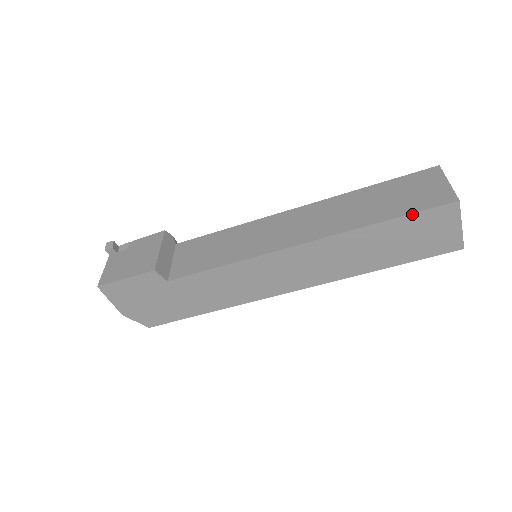
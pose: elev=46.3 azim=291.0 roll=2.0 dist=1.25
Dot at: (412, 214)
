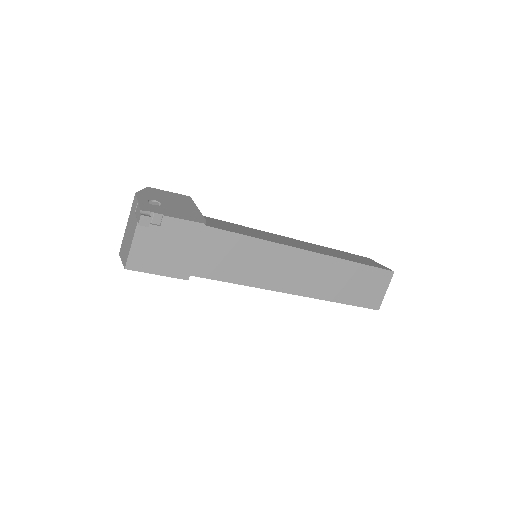
Dot at: (357, 306)
